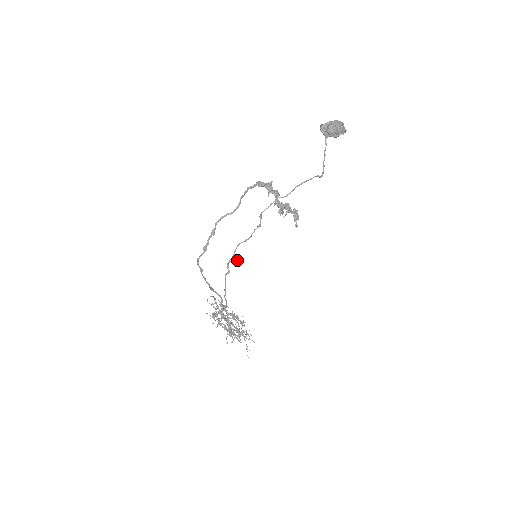
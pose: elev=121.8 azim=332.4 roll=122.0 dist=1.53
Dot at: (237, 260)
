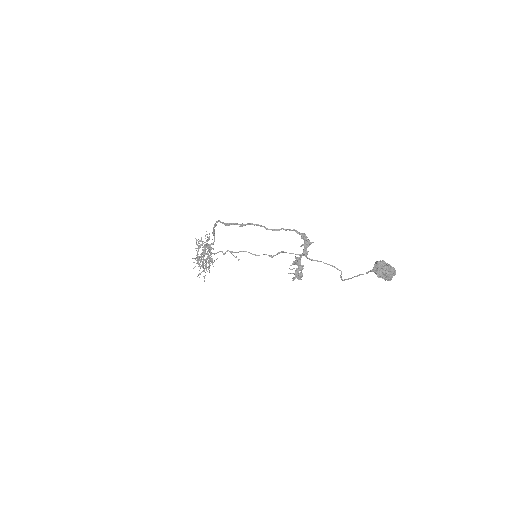
Dot at: (235, 257)
